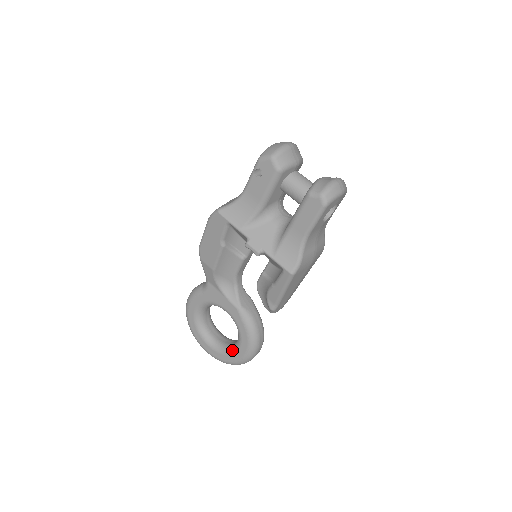
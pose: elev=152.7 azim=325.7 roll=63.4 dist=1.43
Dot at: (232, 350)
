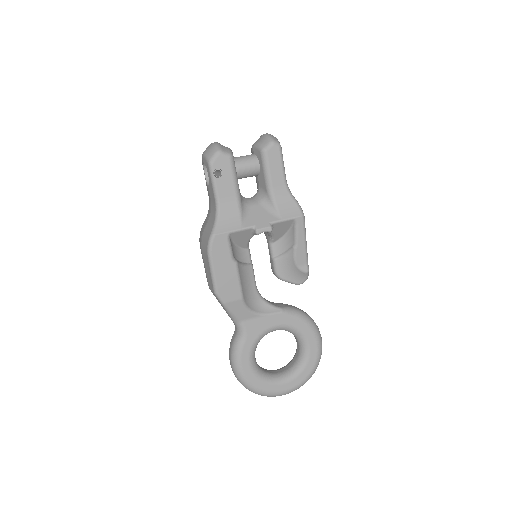
Dot at: (305, 357)
